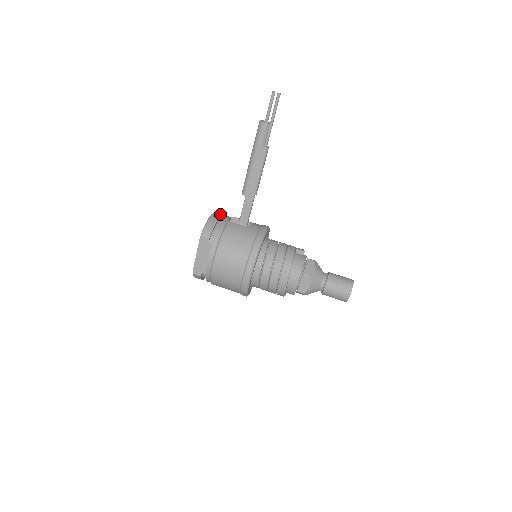
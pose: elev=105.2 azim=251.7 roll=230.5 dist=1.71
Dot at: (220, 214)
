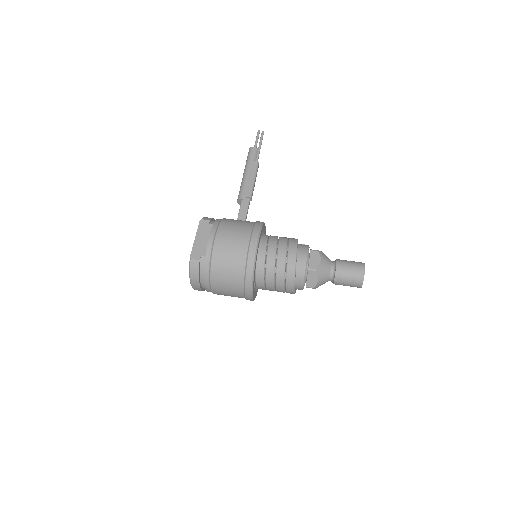
Dot at: occluded
